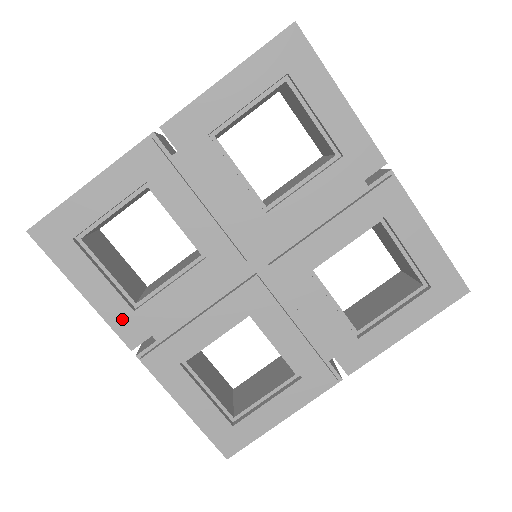
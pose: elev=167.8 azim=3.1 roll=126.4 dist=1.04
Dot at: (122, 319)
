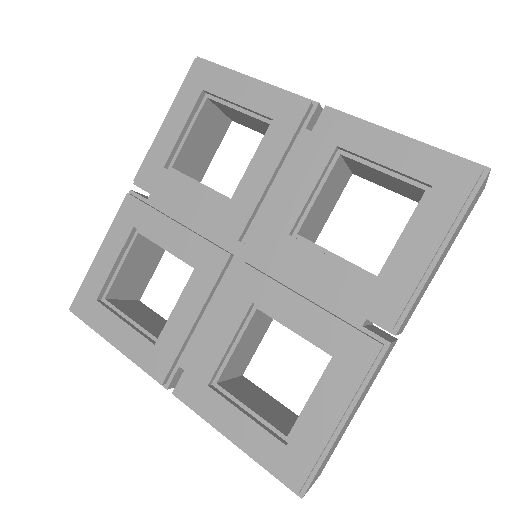
Dot at: (148, 357)
